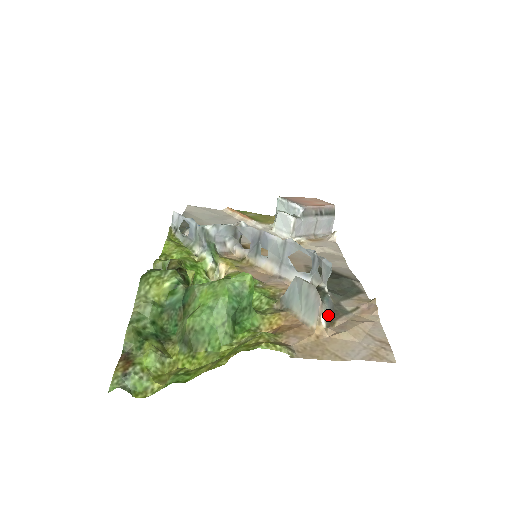
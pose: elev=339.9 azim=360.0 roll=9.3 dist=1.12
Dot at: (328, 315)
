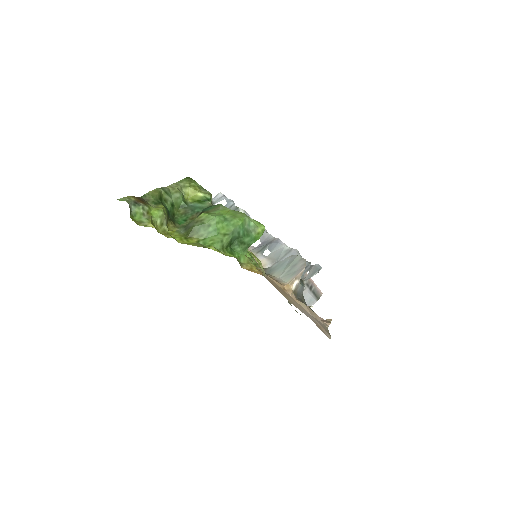
Dot at: (298, 290)
